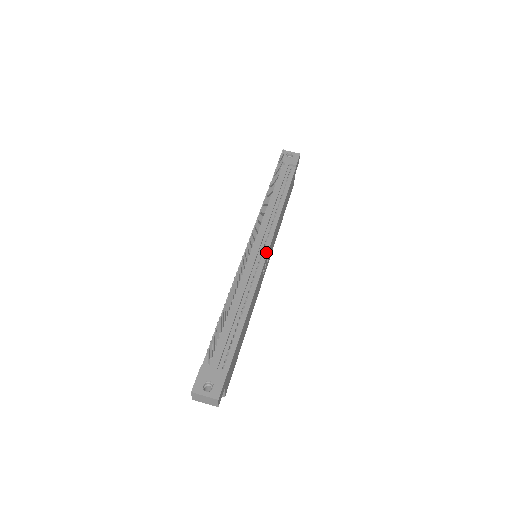
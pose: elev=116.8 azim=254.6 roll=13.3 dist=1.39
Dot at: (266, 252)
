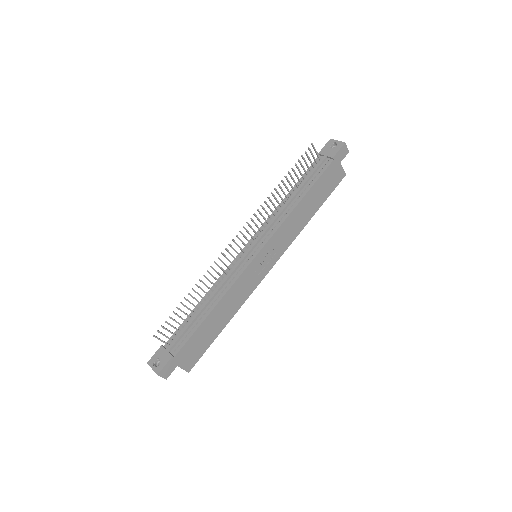
Dot at: (255, 255)
